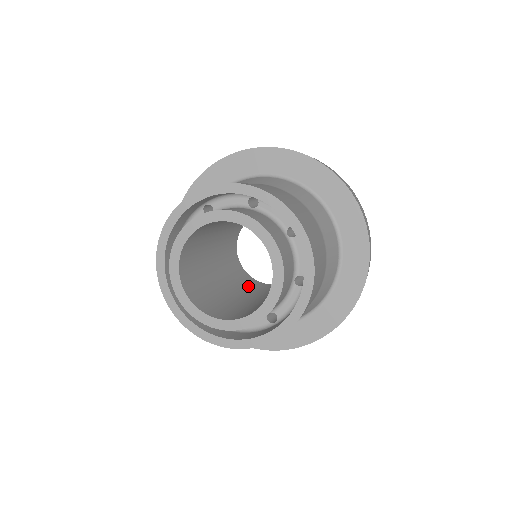
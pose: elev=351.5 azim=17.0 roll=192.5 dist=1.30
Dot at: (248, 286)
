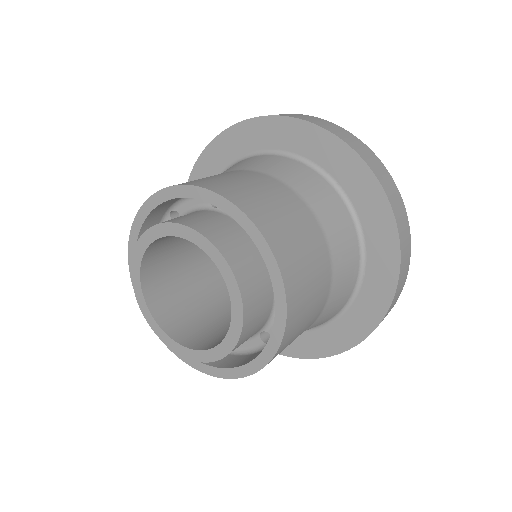
Dot at: occluded
